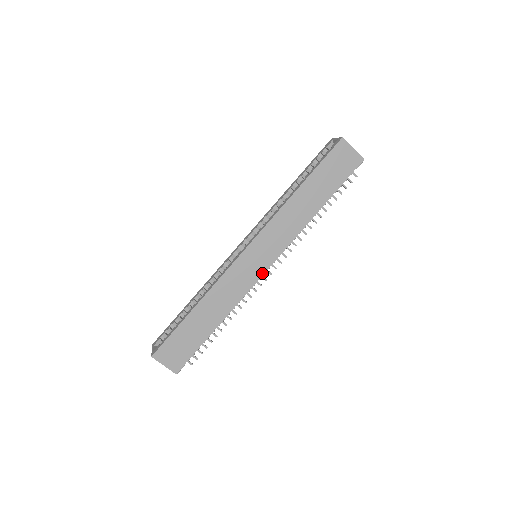
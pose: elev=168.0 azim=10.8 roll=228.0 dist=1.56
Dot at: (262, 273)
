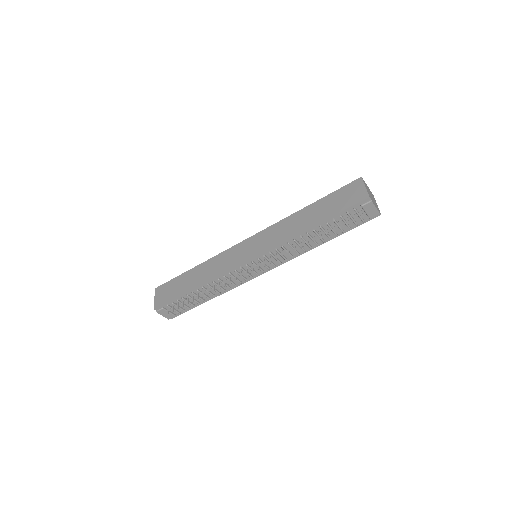
Dot at: (243, 261)
